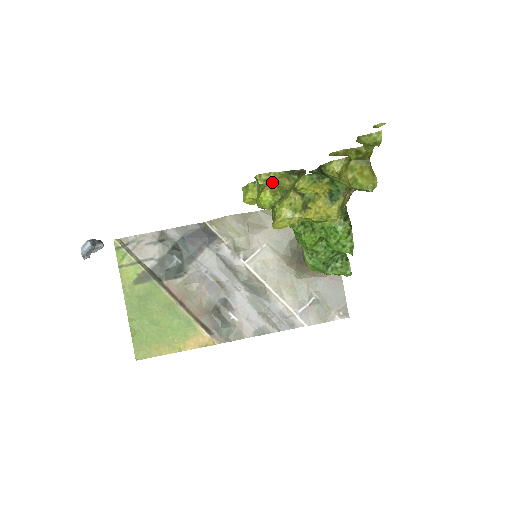
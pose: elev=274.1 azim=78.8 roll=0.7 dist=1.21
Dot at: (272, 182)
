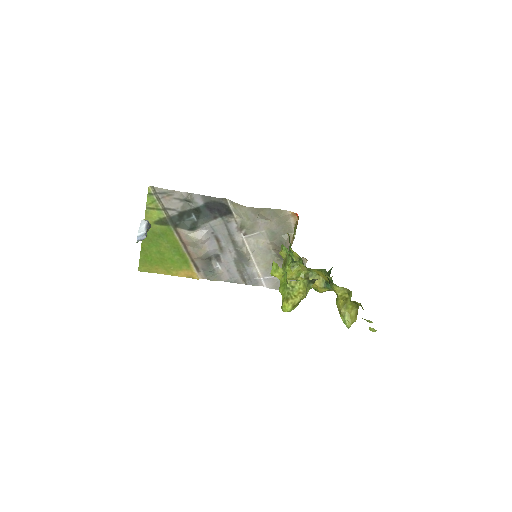
Dot at: (296, 293)
